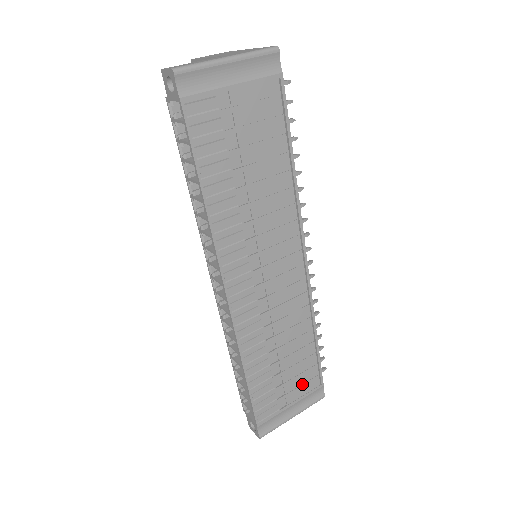
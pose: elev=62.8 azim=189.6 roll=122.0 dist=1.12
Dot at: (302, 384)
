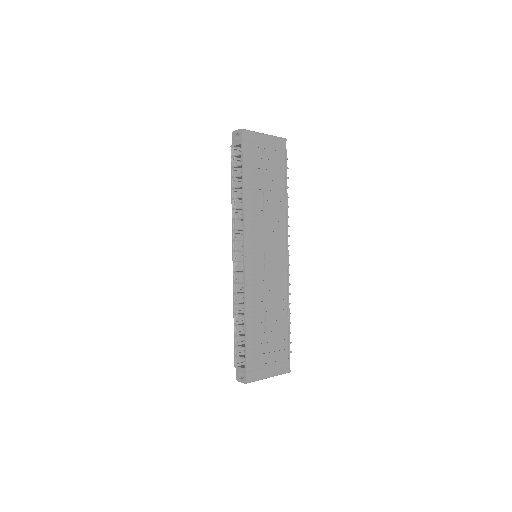
Dot at: (277, 351)
